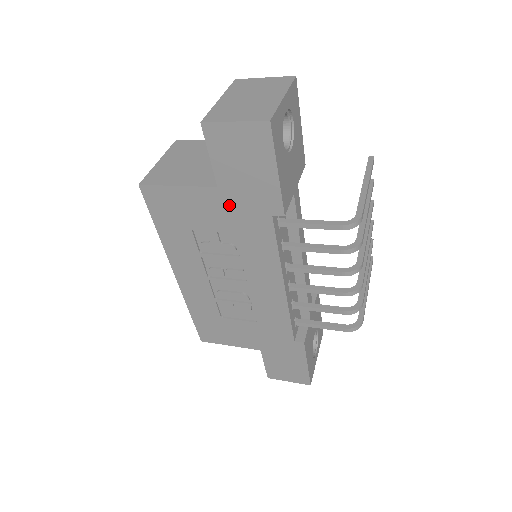
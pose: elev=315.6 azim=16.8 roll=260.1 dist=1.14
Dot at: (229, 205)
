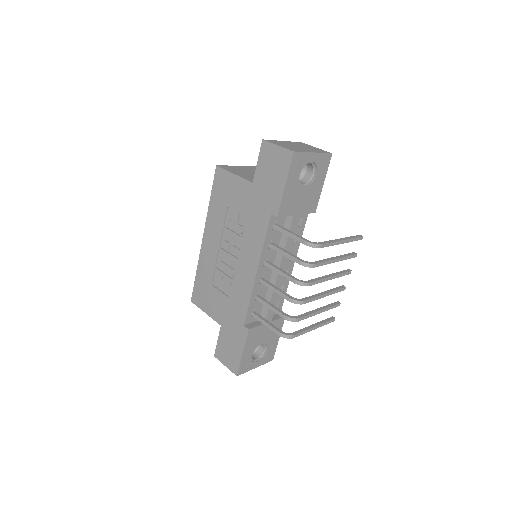
Dot at: (253, 197)
